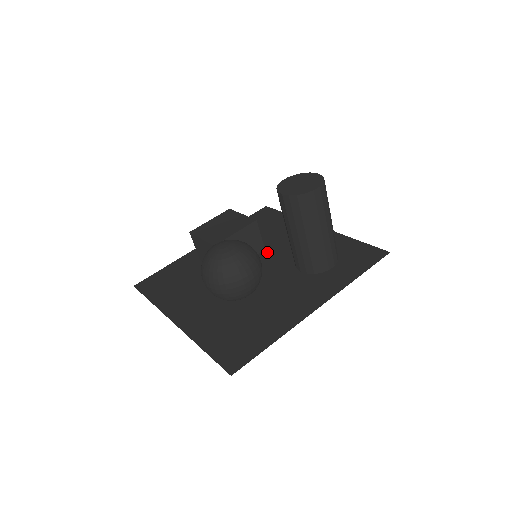
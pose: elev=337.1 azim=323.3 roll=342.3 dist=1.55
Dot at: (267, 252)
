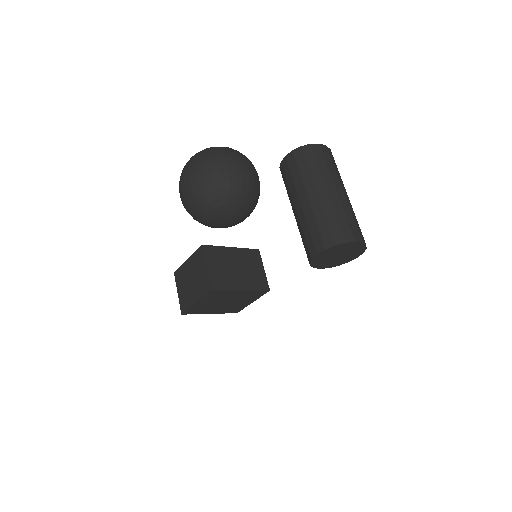
Dot at: occluded
